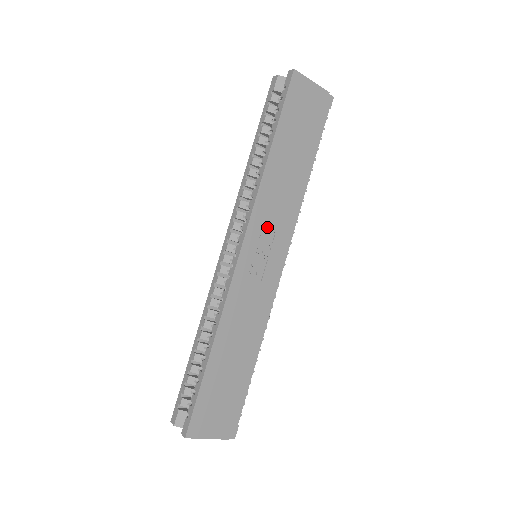
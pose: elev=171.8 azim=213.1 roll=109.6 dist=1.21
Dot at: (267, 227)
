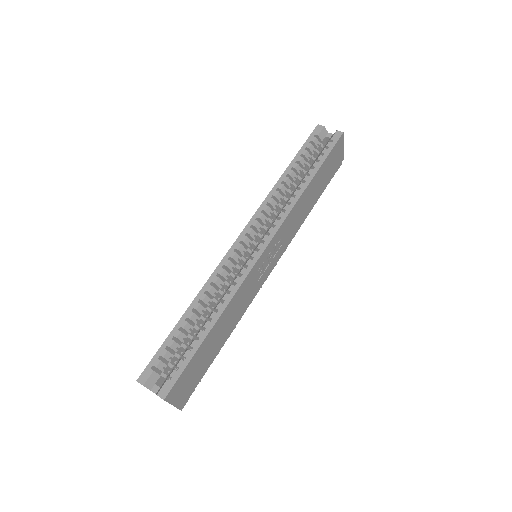
Dot at: (282, 238)
